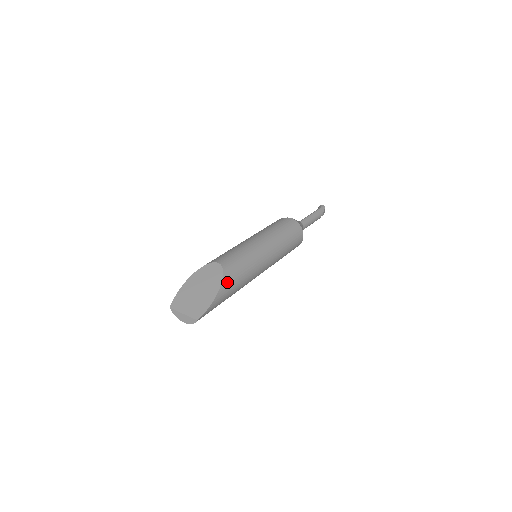
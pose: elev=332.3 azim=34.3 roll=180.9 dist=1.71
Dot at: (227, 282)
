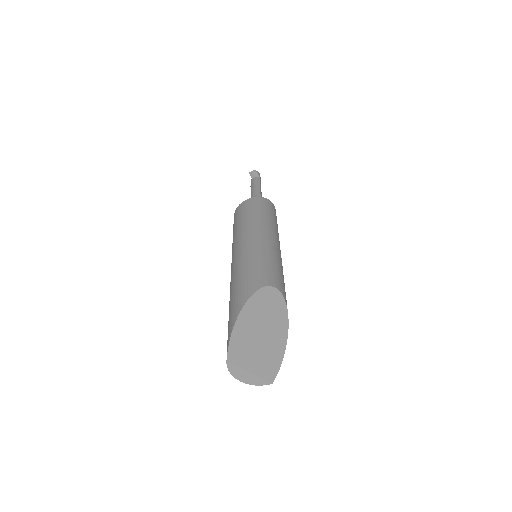
Dot at: occluded
